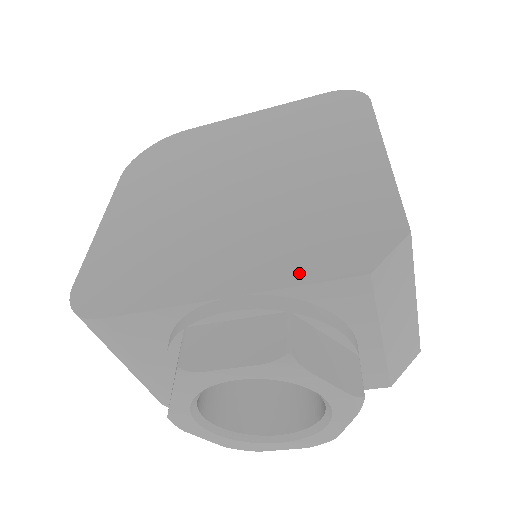
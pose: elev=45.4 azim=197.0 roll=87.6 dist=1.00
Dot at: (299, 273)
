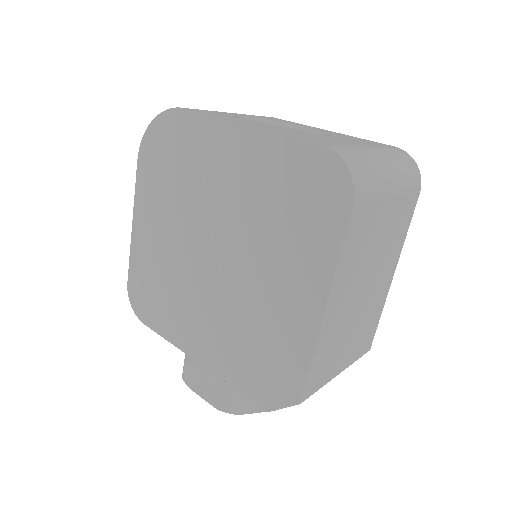
Dot at: (235, 380)
